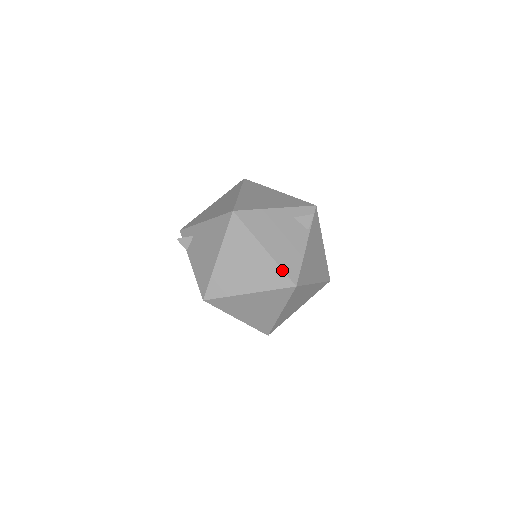
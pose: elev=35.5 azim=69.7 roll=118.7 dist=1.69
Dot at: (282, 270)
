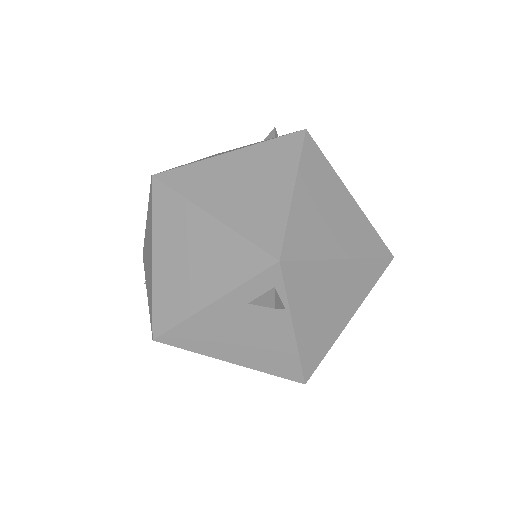
Dot at: occluded
